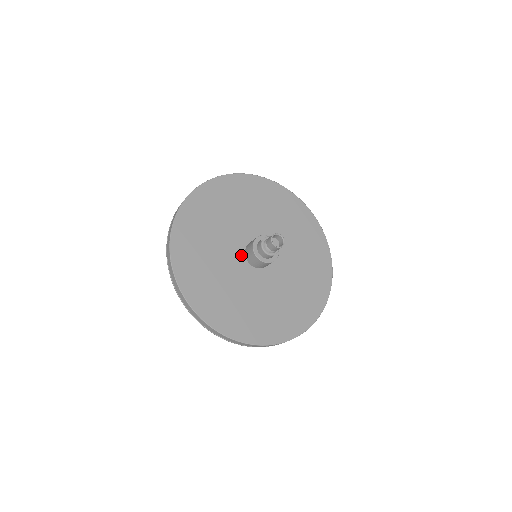
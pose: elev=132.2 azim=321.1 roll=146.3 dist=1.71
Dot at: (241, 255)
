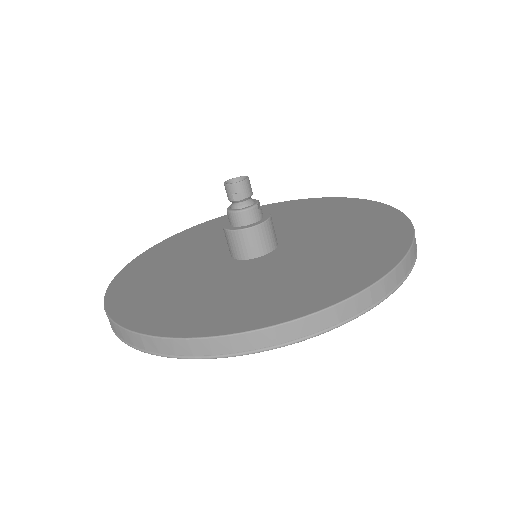
Dot at: (232, 263)
